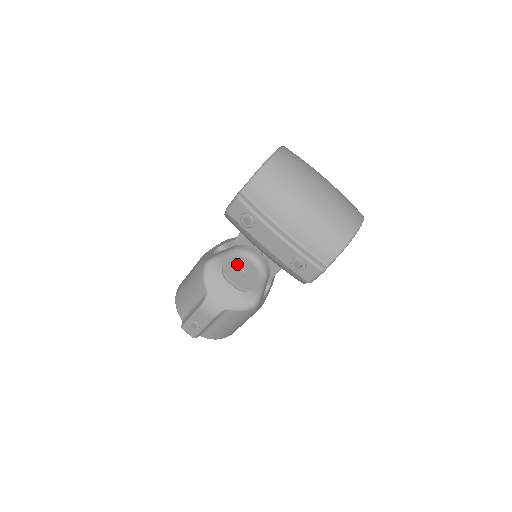
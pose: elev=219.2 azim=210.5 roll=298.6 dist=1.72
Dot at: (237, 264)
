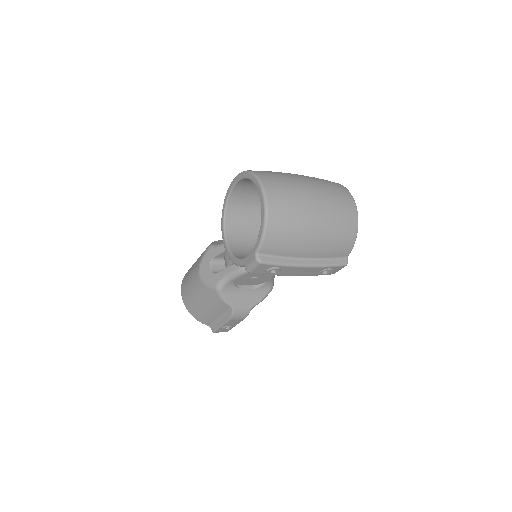
Dot at: (249, 276)
